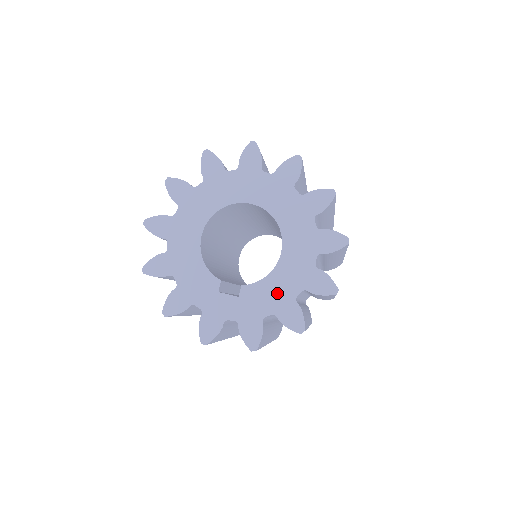
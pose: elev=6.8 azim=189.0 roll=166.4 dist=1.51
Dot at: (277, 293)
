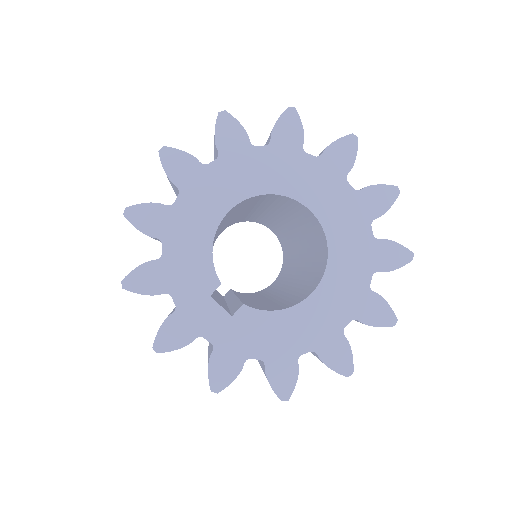
Dot at: (281, 338)
